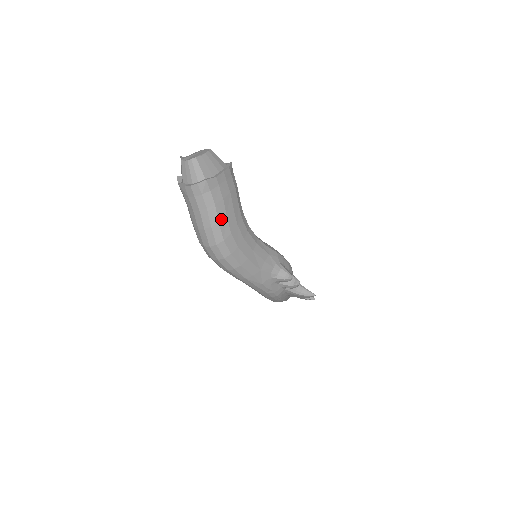
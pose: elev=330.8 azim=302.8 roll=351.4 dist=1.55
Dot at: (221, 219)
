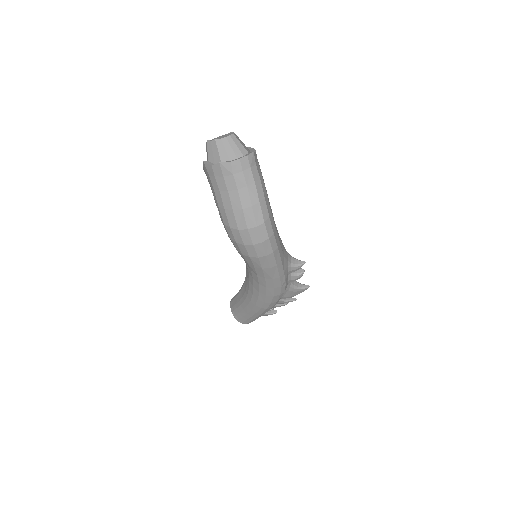
Dot at: (265, 195)
